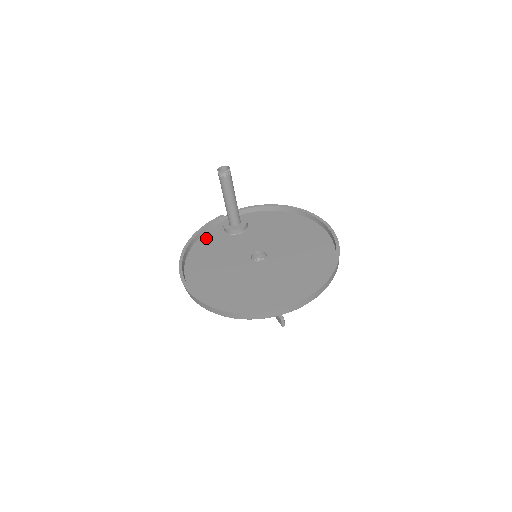
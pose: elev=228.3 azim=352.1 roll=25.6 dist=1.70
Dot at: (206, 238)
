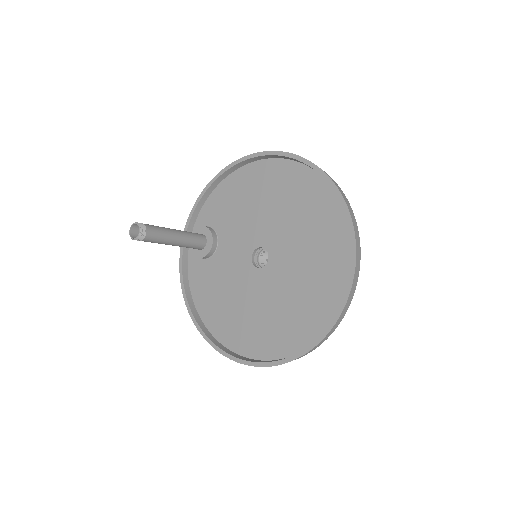
Dot at: (195, 283)
